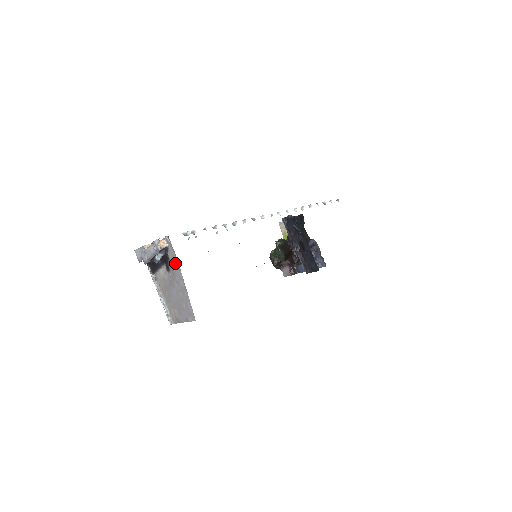
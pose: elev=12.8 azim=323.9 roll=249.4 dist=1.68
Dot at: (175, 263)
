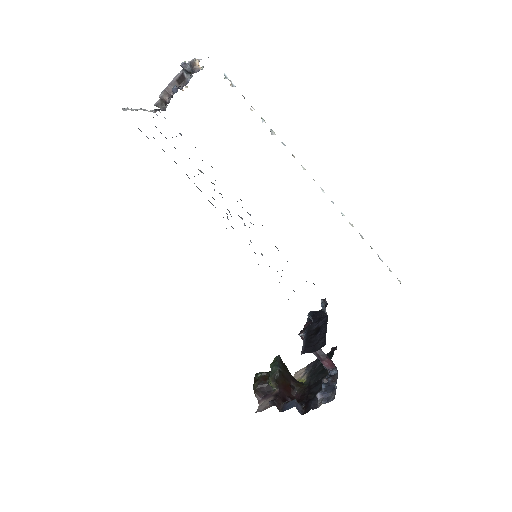
Dot at: occluded
